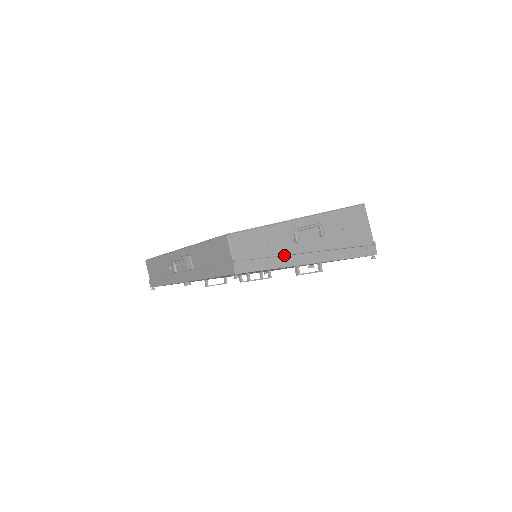
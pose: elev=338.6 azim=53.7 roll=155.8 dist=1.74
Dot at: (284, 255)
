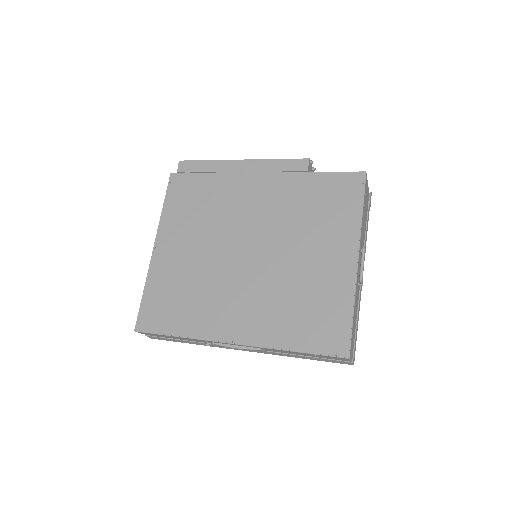
Dot at: (357, 303)
